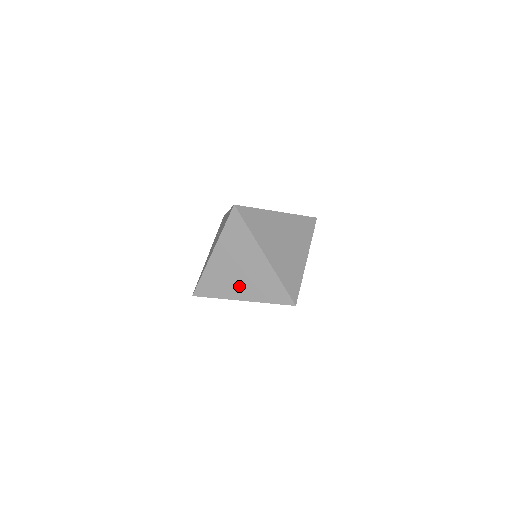
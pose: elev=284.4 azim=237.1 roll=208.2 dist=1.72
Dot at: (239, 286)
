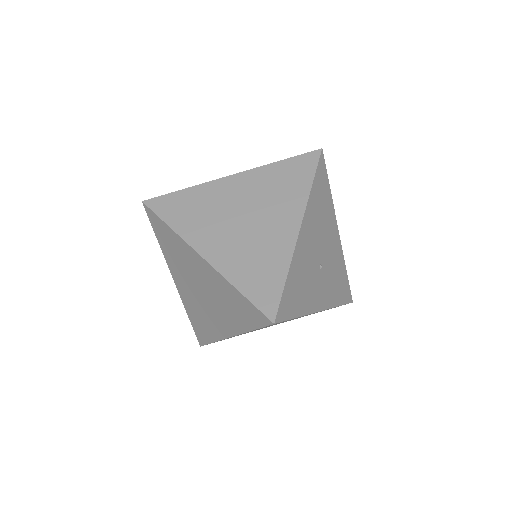
Dot at: (215, 316)
